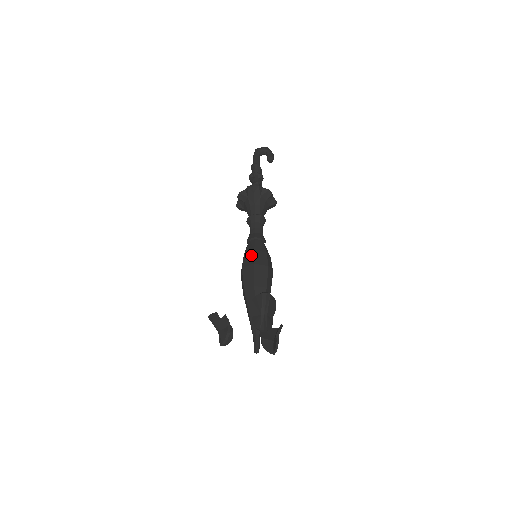
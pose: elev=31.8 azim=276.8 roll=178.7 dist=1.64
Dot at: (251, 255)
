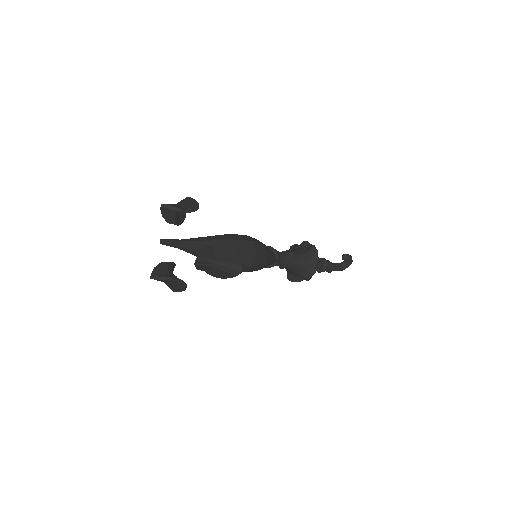
Dot at: occluded
